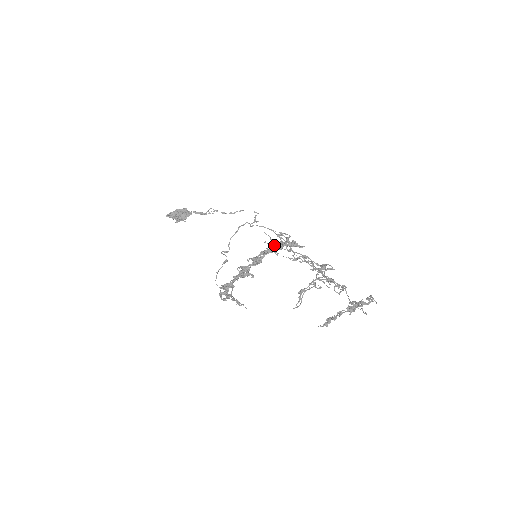
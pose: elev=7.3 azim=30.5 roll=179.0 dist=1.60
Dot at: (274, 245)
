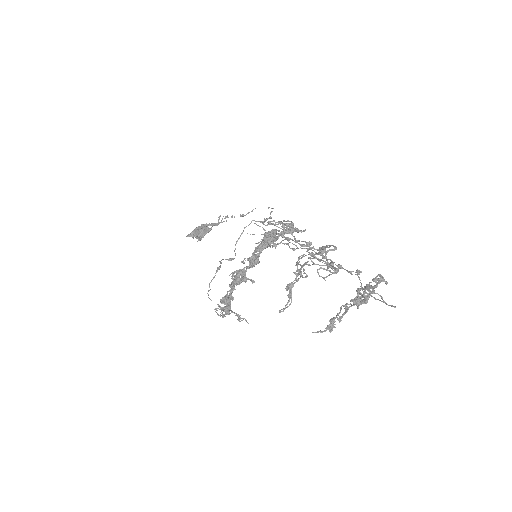
Dot at: occluded
